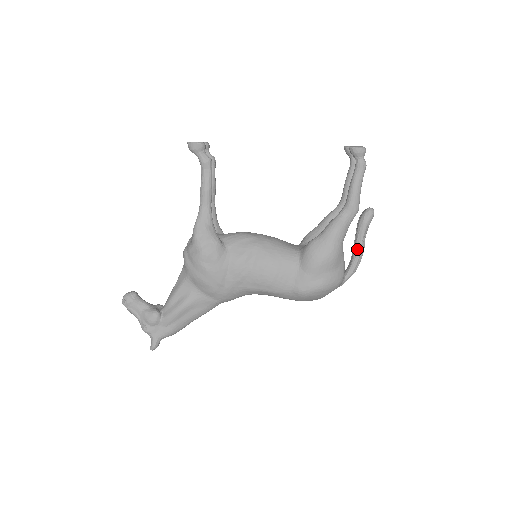
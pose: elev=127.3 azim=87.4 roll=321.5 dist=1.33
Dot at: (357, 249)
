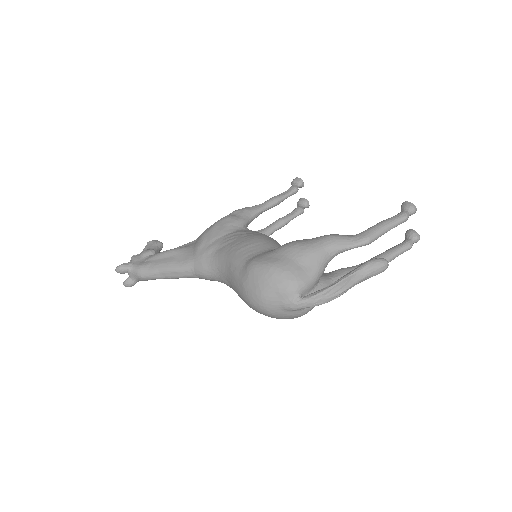
Dot at: (339, 279)
